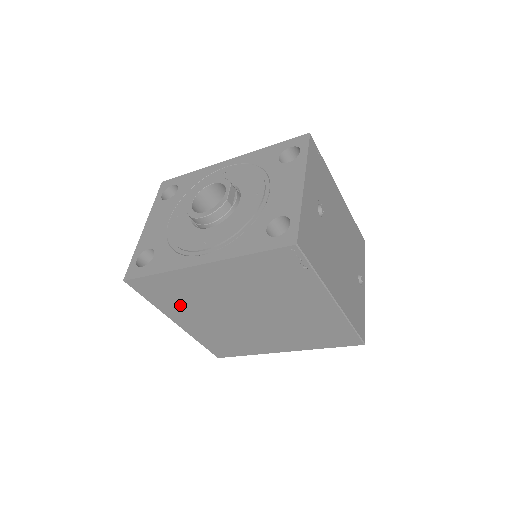
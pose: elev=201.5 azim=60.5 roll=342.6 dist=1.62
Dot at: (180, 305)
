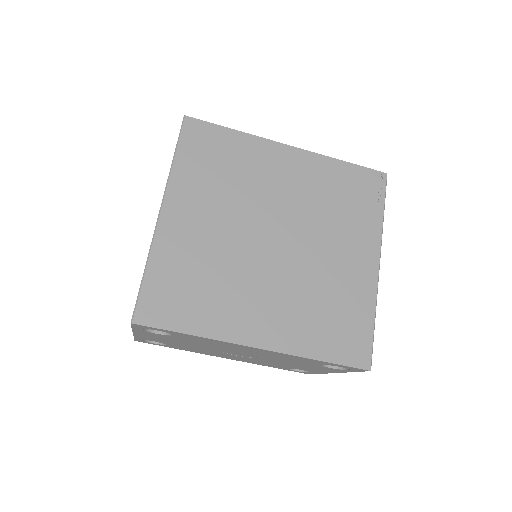
Dot at: (207, 183)
